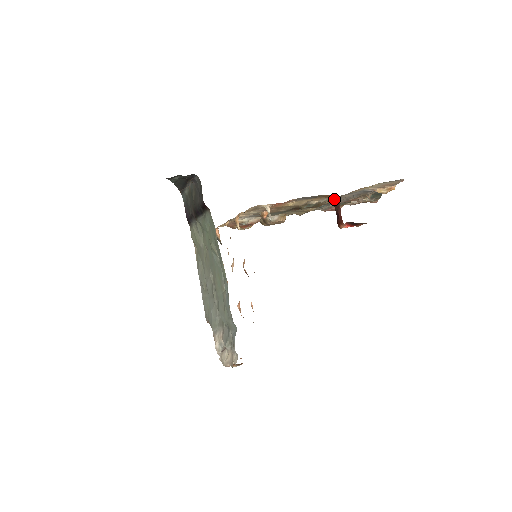
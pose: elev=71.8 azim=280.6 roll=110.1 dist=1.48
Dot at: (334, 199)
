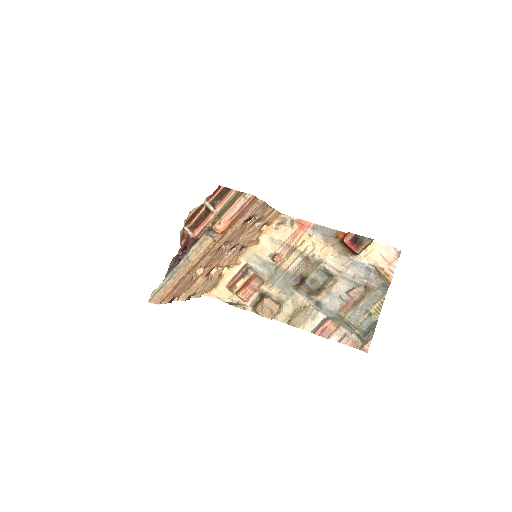
Dot at: occluded
